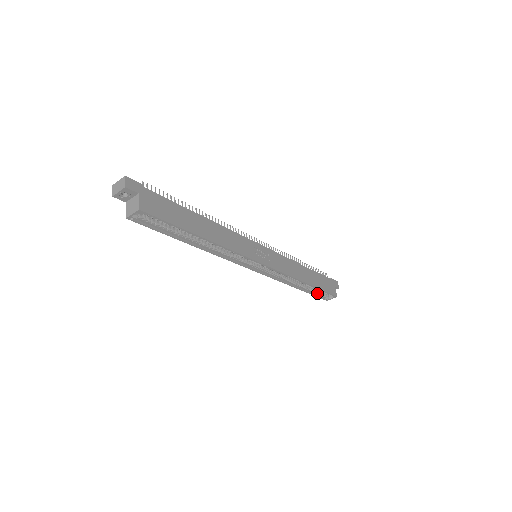
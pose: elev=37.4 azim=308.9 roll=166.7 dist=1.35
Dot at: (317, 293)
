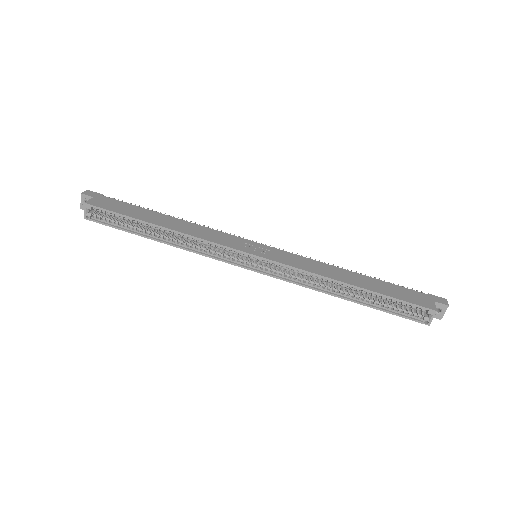
Dot at: (395, 309)
